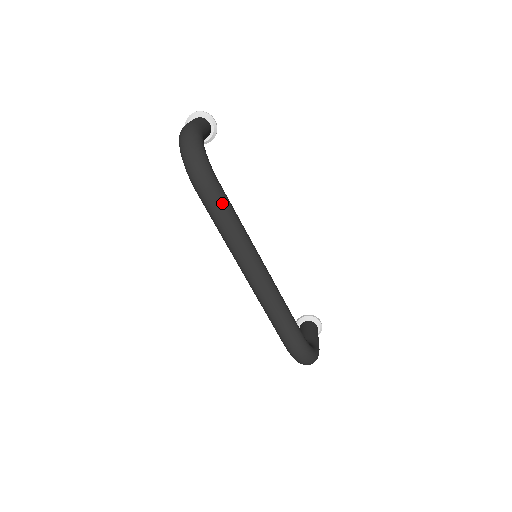
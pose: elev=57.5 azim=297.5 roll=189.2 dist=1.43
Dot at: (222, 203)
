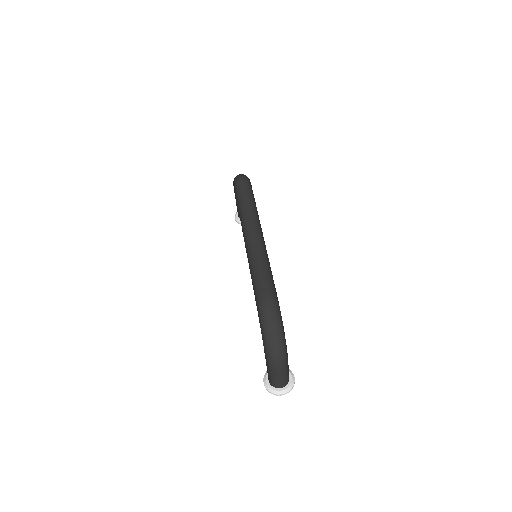
Dot at: (250, 191)
